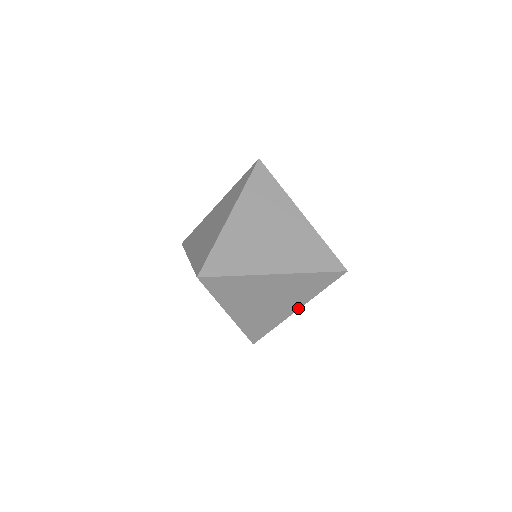
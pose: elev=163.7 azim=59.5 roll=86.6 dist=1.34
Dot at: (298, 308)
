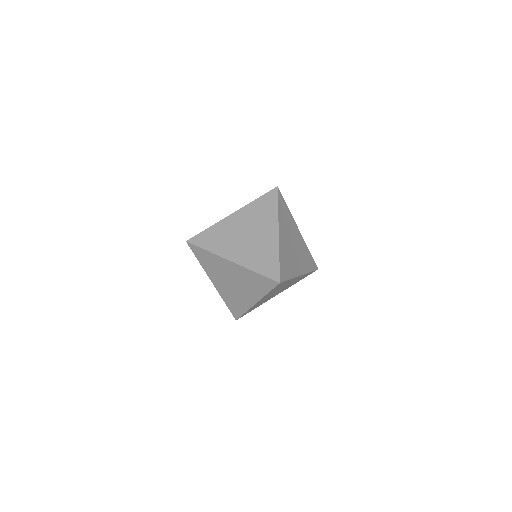
Dot at: occluded
